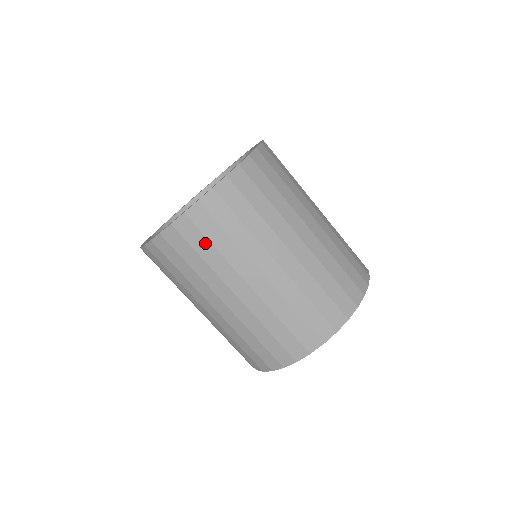
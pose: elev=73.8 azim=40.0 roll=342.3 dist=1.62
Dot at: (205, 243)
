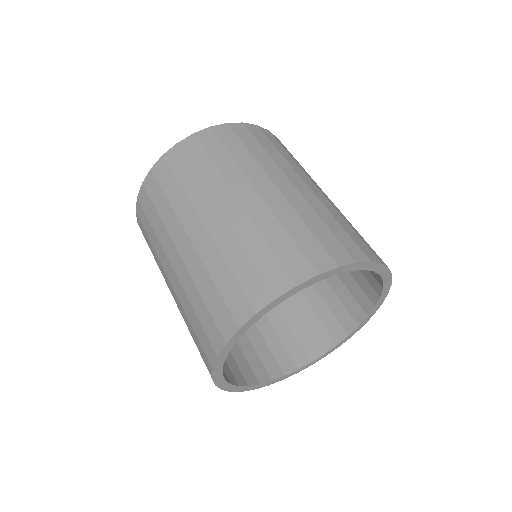
Dot at: (221, 150)
